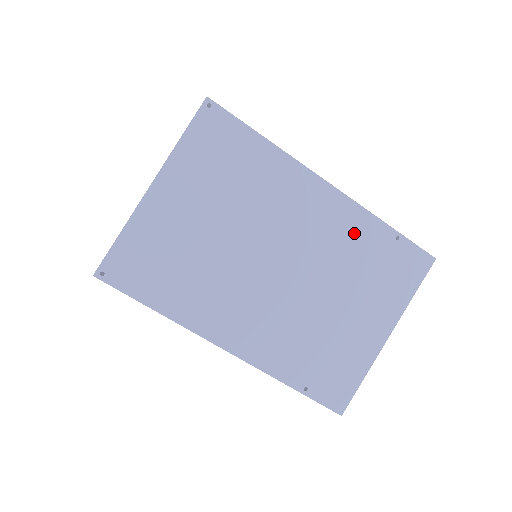
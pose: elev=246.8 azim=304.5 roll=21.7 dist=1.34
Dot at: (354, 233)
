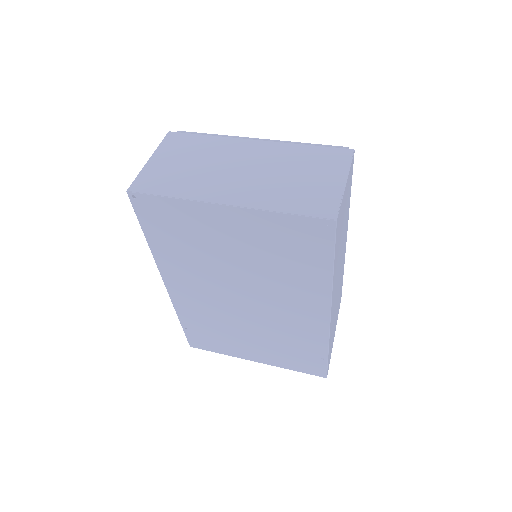
Dot at: (306, 336)
